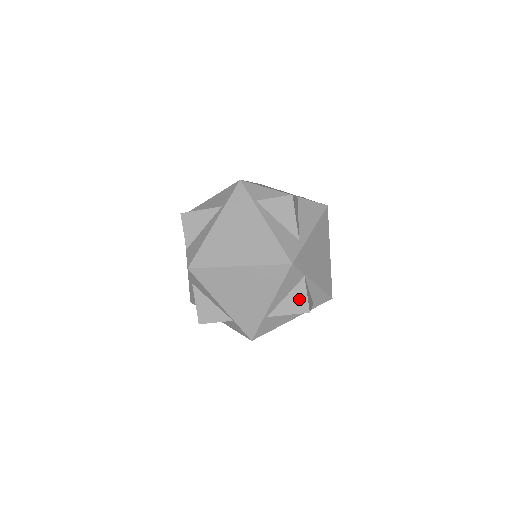
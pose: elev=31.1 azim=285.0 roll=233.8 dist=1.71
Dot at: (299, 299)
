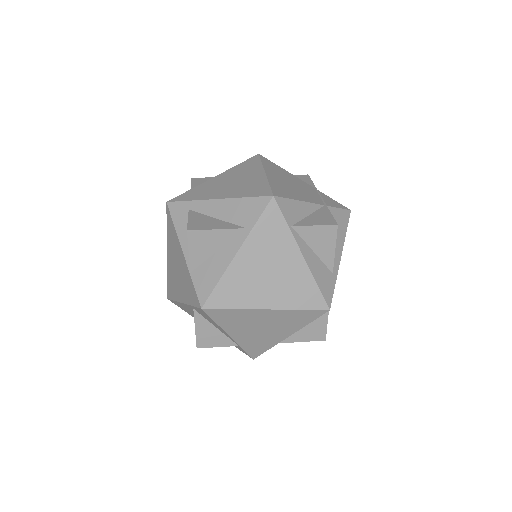
Dot at: (318, 328)
